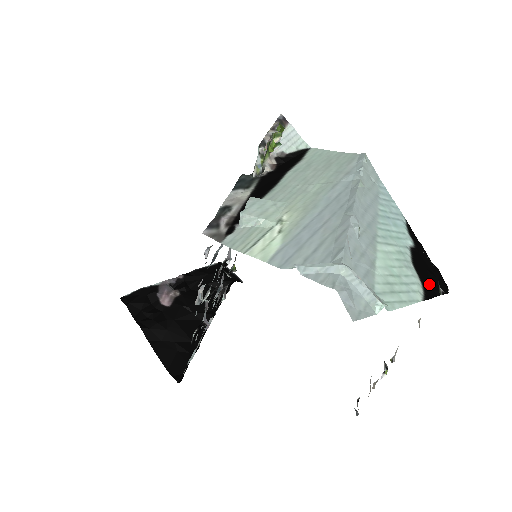
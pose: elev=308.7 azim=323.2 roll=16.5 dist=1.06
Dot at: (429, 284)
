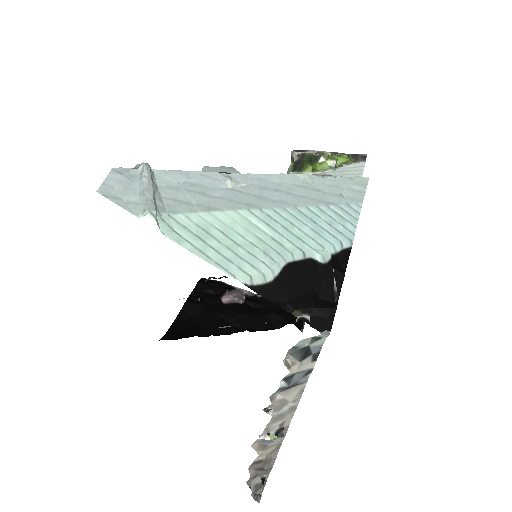
Dot at: (288, 294)
